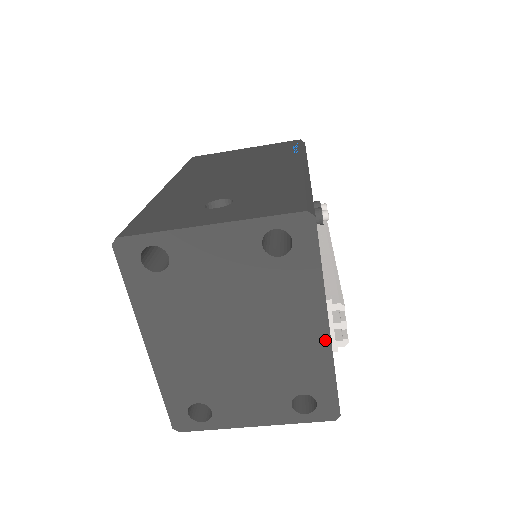
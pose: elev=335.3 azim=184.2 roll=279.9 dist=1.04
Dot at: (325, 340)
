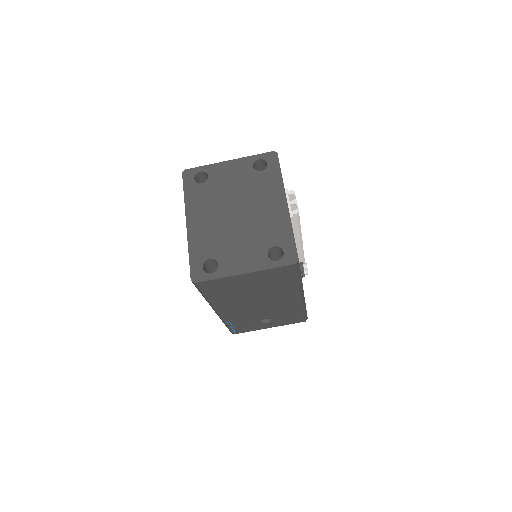
Dot at: (286, 211)
